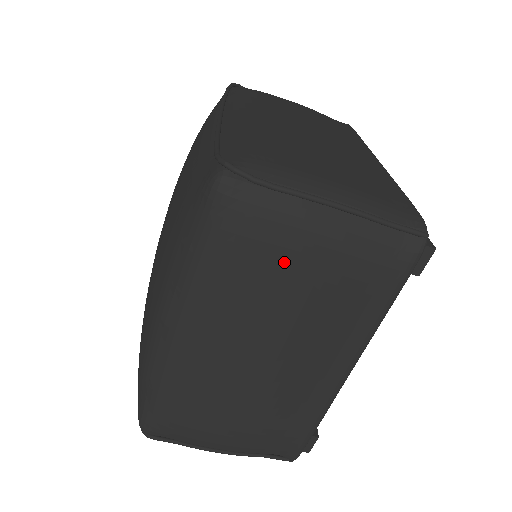
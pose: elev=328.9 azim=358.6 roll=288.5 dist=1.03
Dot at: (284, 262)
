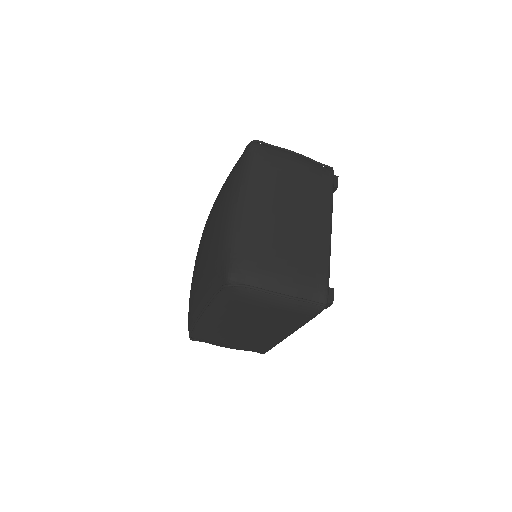
Dot at: (285, 167)
